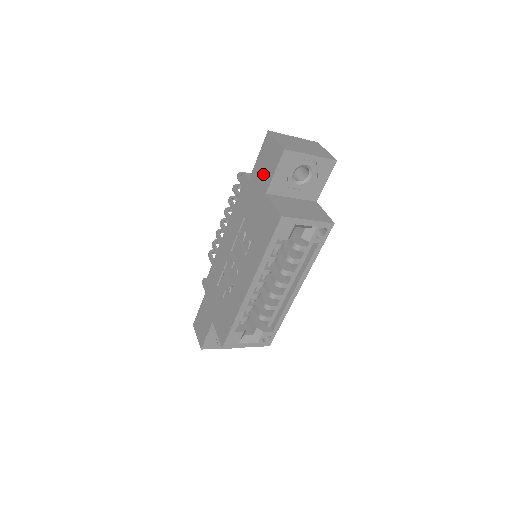
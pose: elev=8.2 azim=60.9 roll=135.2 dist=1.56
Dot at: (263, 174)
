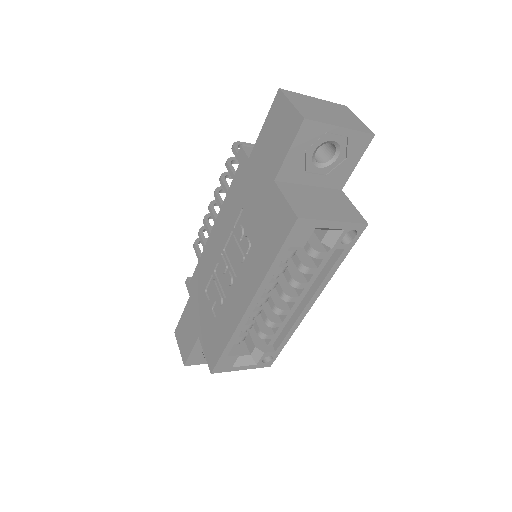
Dot at: (270, 152)
